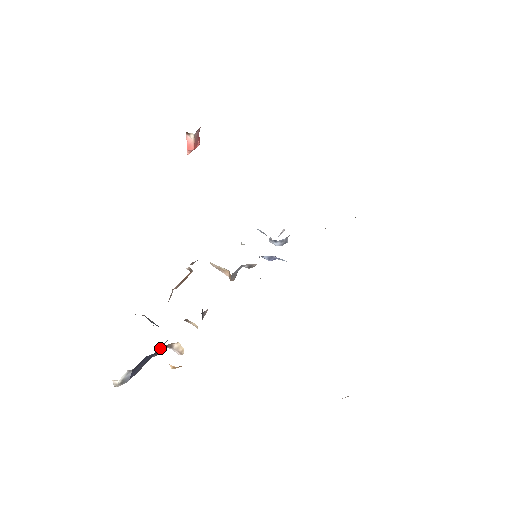
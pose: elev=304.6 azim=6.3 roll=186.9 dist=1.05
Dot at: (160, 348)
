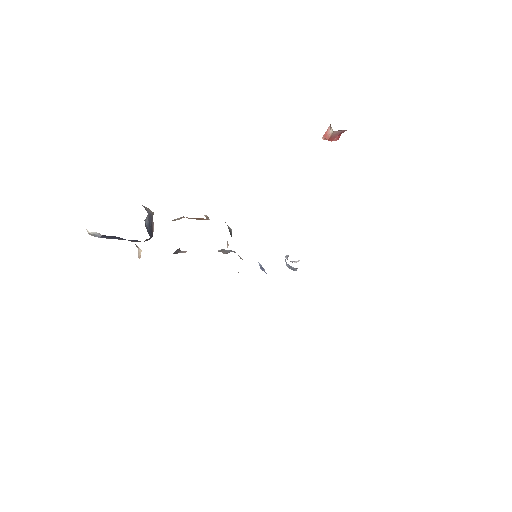
Dot at: occluded
